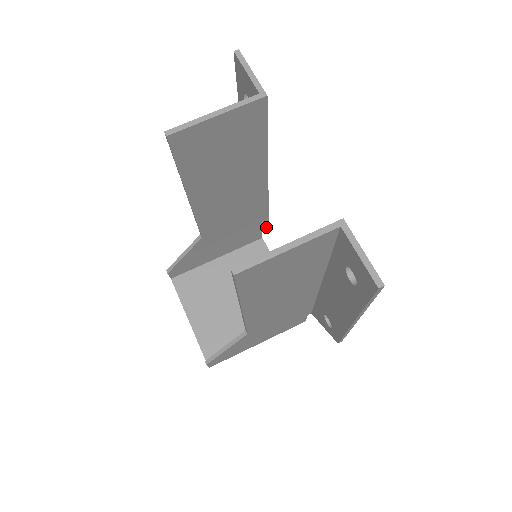
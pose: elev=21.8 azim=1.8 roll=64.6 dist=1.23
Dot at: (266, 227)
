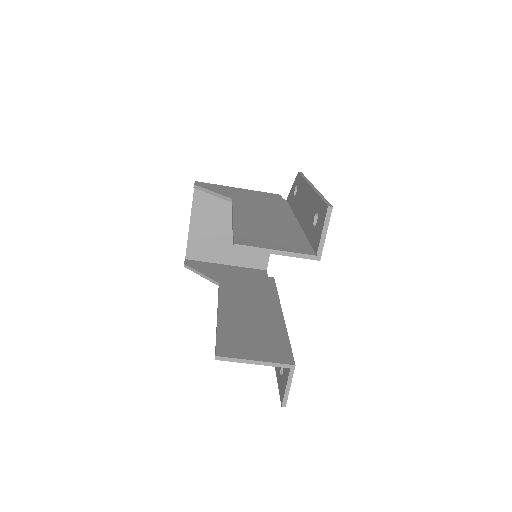
Dot at: occluded
